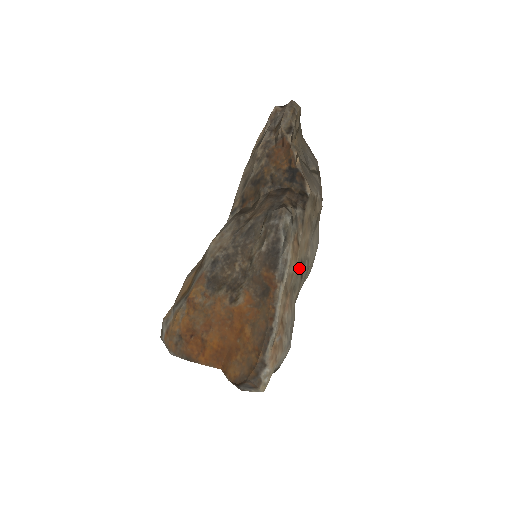
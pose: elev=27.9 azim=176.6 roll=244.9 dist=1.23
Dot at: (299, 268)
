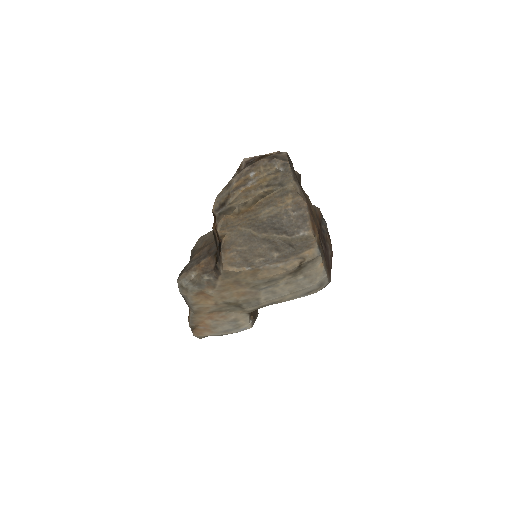
Dot at: (228, 304)
